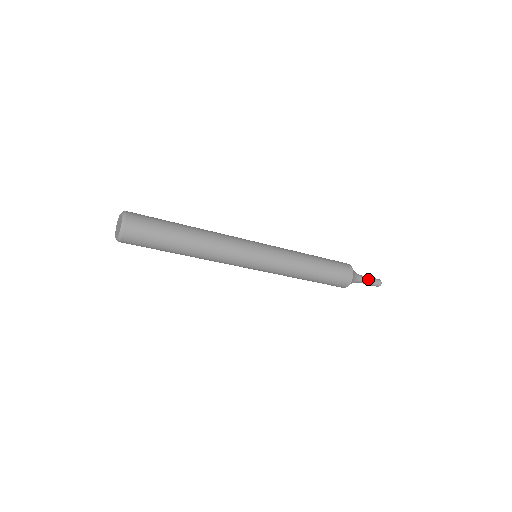
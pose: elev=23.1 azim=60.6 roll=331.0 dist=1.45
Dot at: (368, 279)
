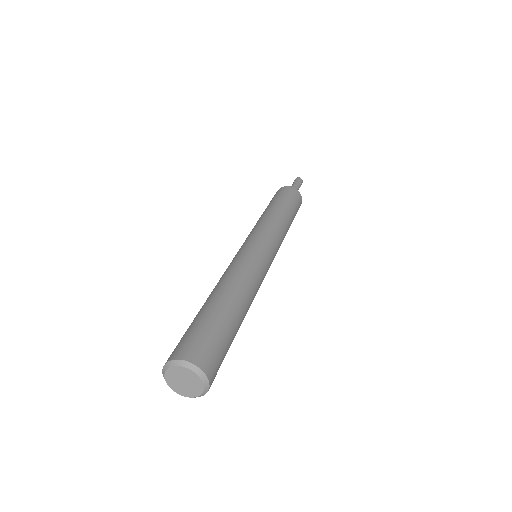
Dot at: (297, 185)
